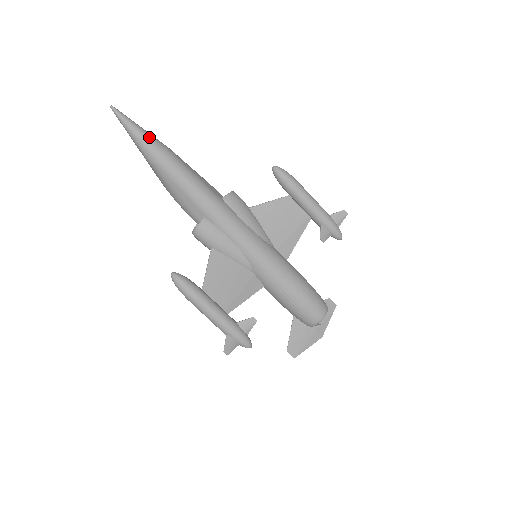
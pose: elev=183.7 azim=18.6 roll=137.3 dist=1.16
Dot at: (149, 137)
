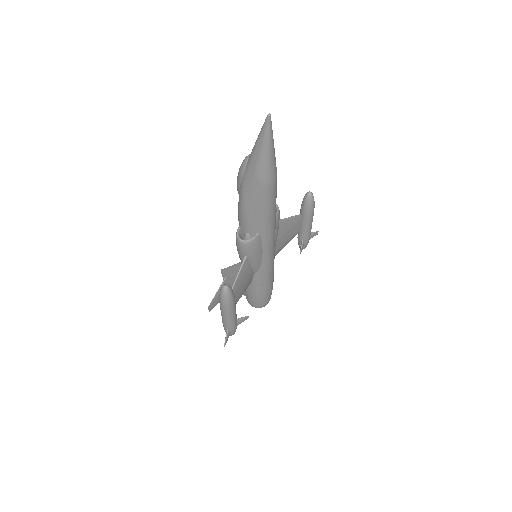
Dot at: (275, 157)
